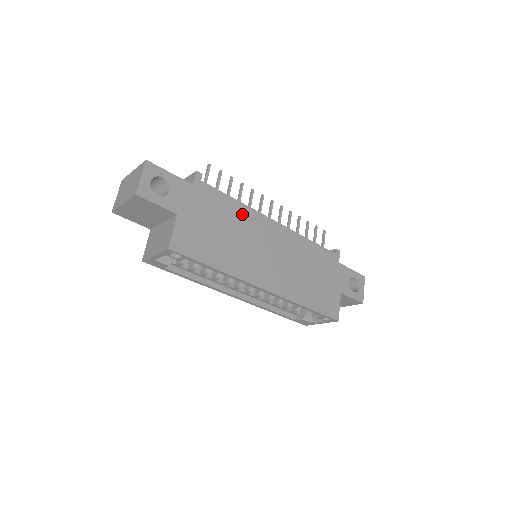
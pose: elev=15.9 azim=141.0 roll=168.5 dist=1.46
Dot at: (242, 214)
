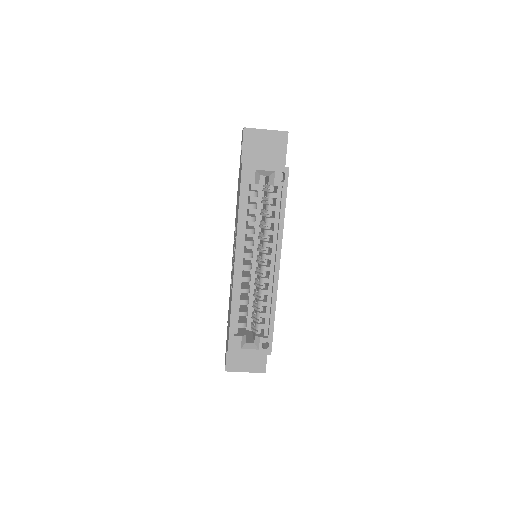
Dot at: occluded
